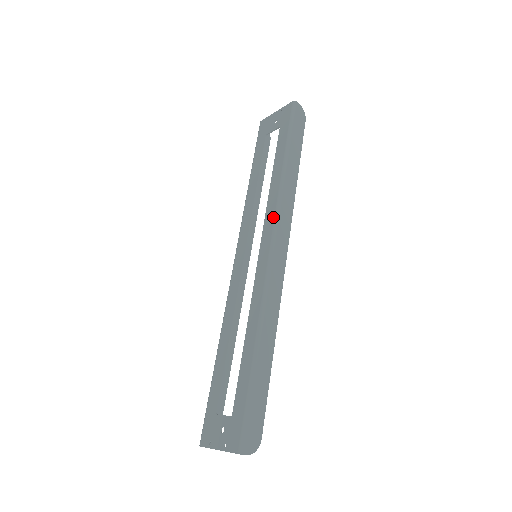
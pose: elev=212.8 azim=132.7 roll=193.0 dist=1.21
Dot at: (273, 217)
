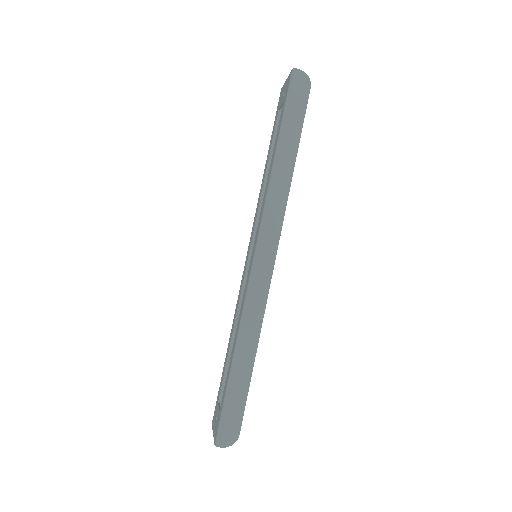
Dot at: (260, 219)
